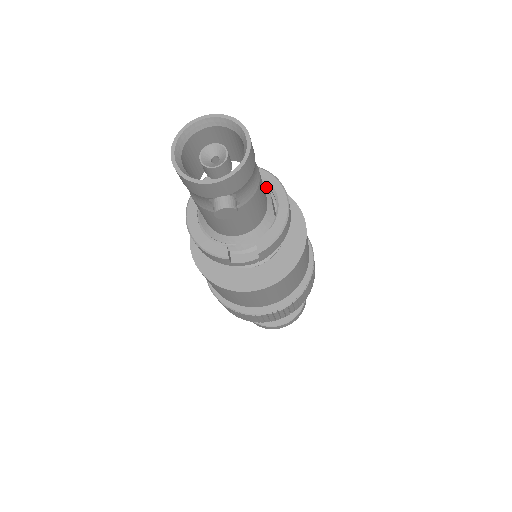
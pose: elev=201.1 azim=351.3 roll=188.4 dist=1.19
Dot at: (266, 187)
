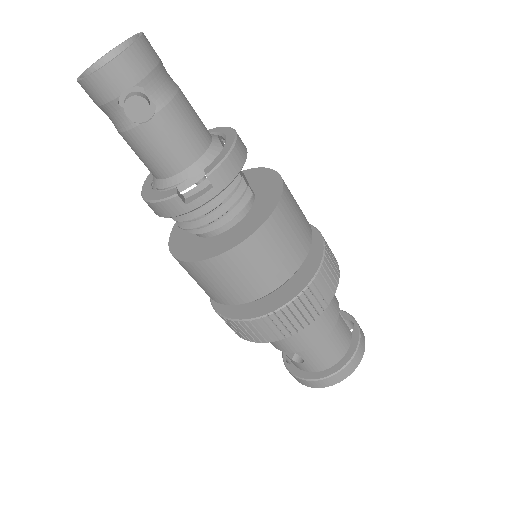
Dot at: (214, 134)
